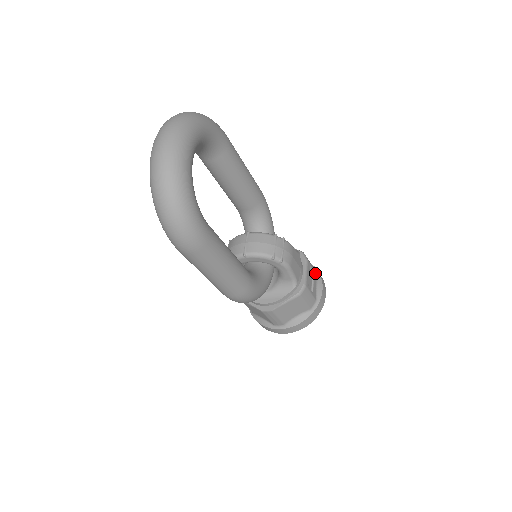
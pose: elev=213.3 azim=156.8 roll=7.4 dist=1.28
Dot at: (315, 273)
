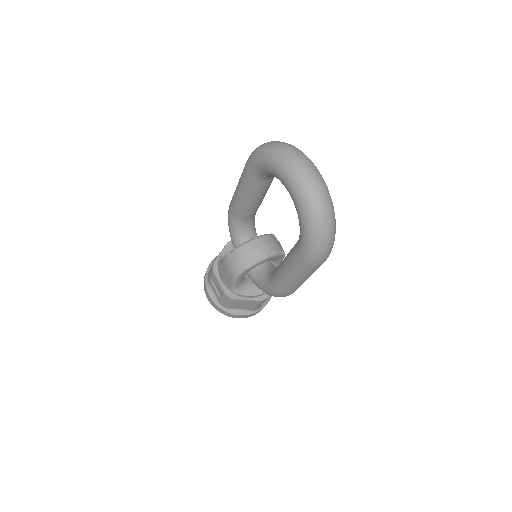
Dot at: occluded
